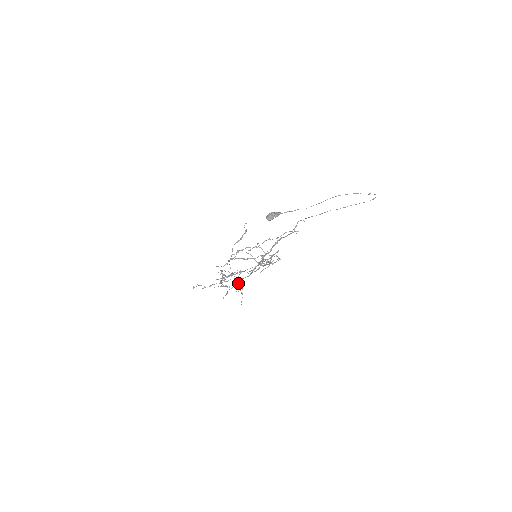
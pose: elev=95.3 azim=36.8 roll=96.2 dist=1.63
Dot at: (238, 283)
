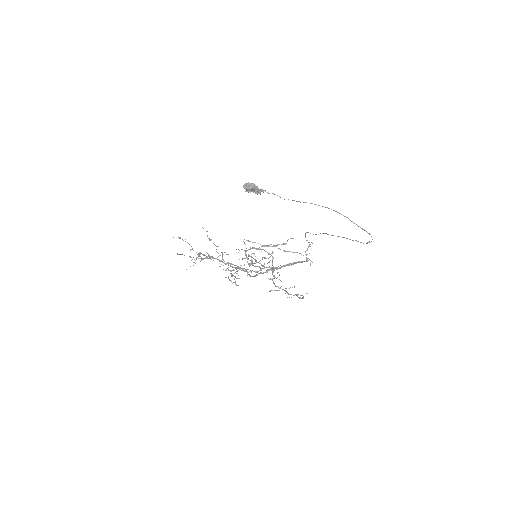
Dot at: occluded
